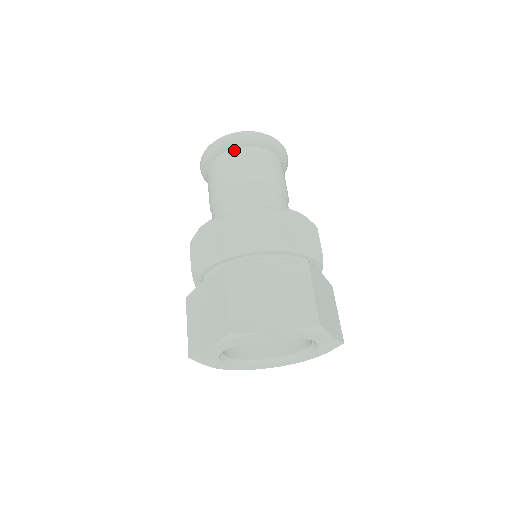
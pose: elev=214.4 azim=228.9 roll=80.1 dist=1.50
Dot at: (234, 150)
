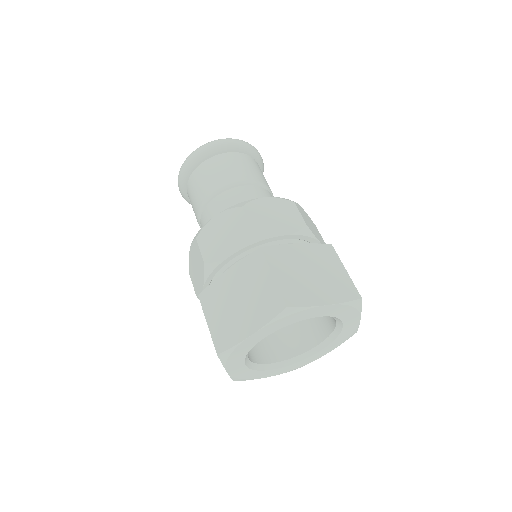
Dot at: (224, 154)
